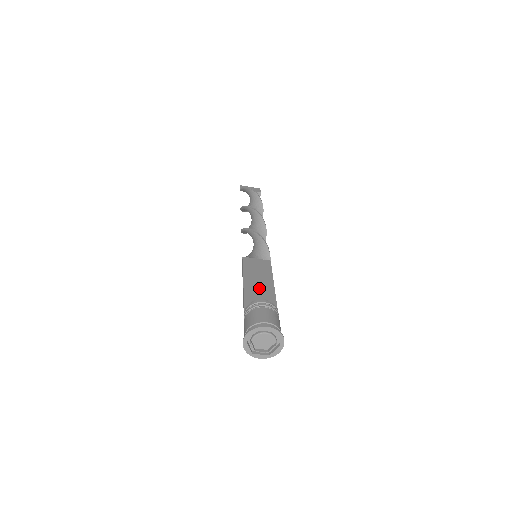
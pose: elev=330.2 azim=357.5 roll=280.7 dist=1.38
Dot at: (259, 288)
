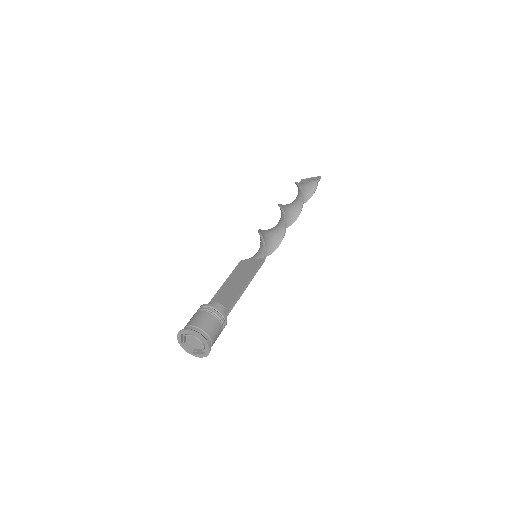
Dot at: (230, 290)
